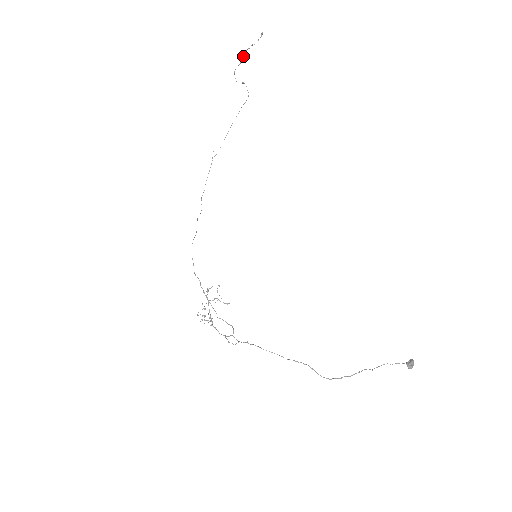
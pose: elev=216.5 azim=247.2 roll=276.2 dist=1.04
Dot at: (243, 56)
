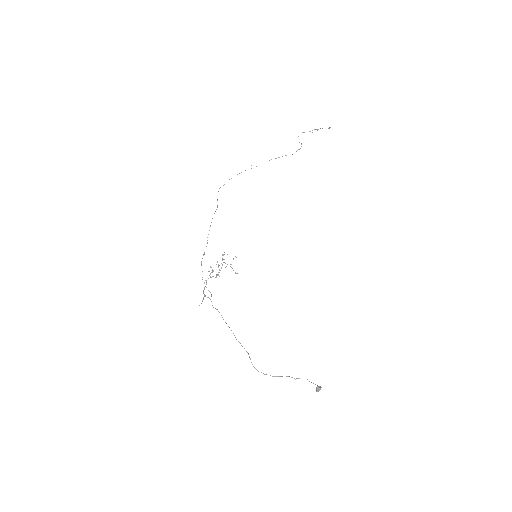
Dot at: occluded
